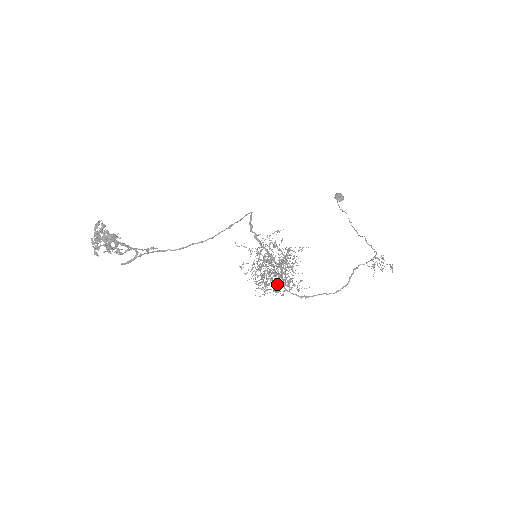
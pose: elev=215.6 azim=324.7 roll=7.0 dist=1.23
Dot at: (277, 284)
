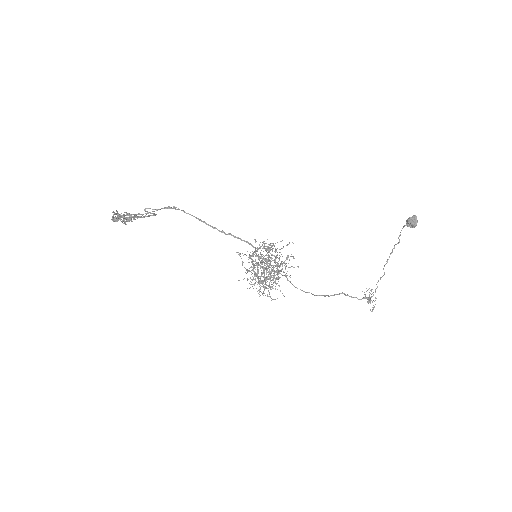
Dot at: occluded
